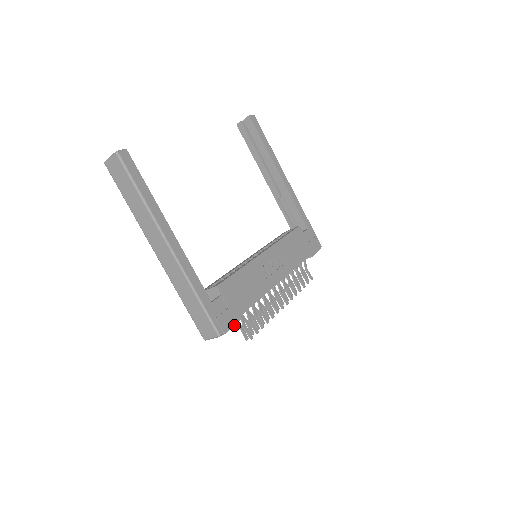
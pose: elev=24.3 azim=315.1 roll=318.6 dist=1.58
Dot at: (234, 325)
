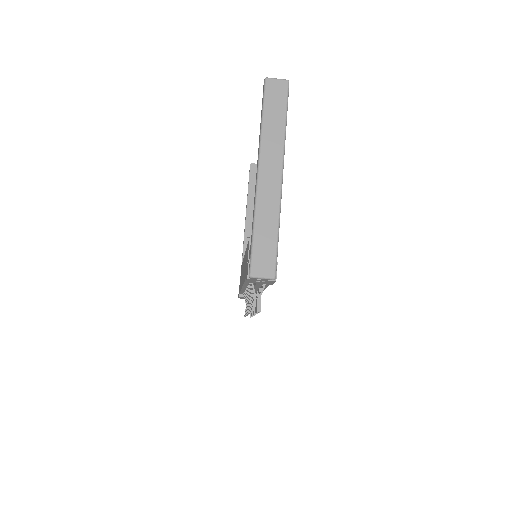
Dot at: (274, 282)
